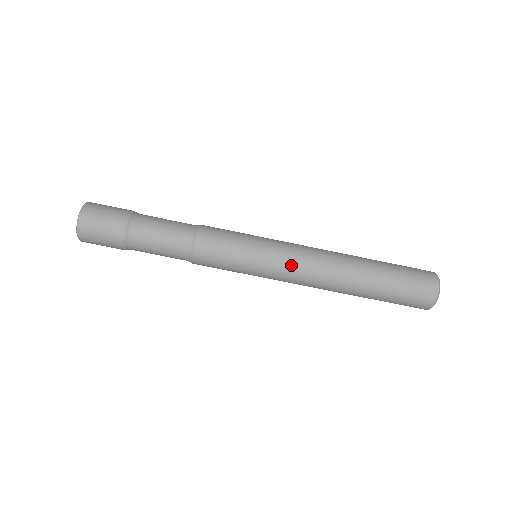
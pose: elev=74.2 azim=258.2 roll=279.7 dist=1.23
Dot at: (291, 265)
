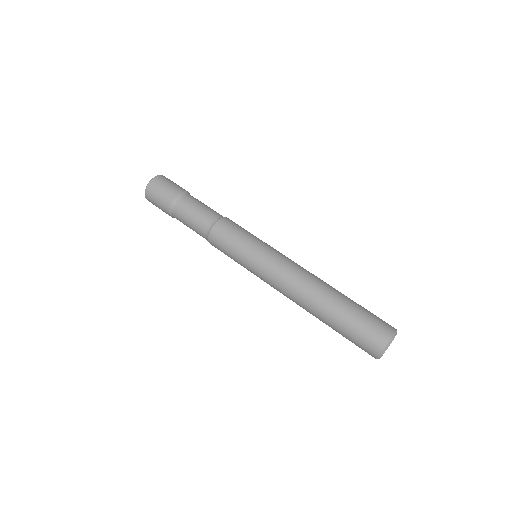
Dot at: (277, 265)
